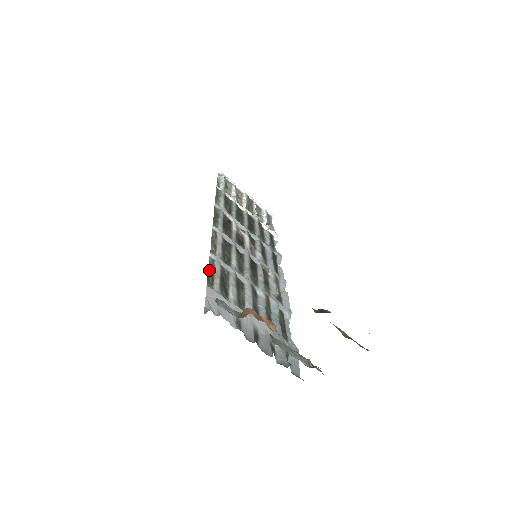
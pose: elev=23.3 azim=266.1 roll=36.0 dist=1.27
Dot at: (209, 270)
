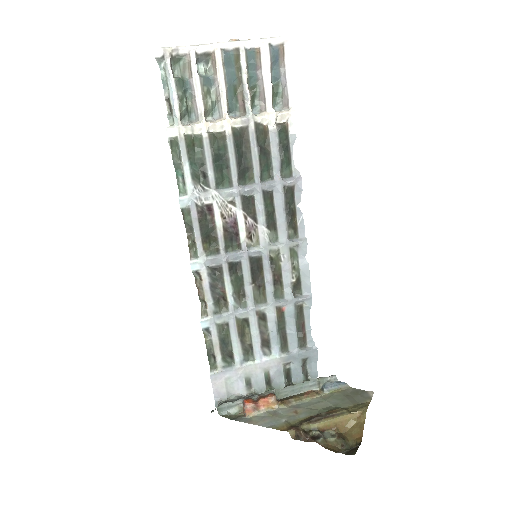
Dot at: (207, 347)
